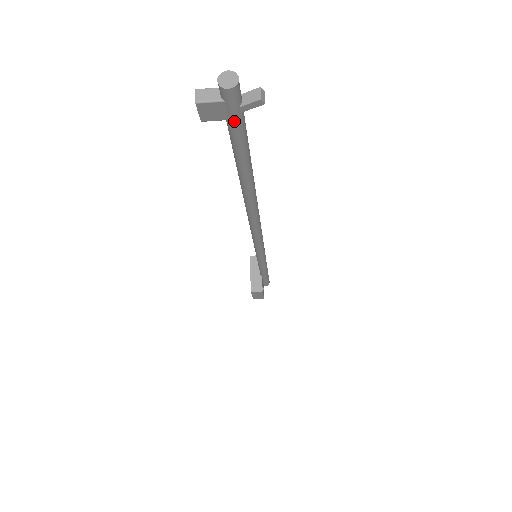
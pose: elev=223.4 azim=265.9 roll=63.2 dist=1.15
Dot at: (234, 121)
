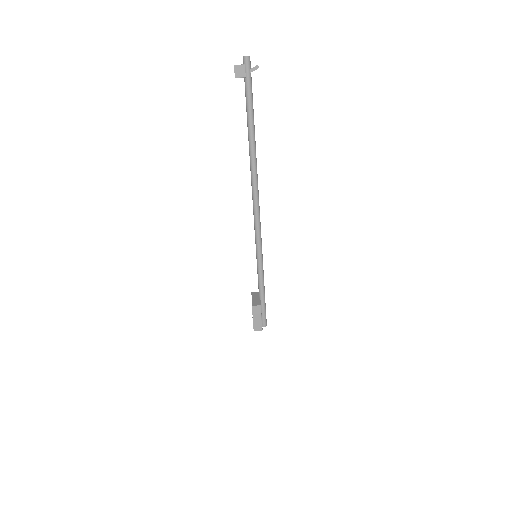
Dot at: (248, 77)
